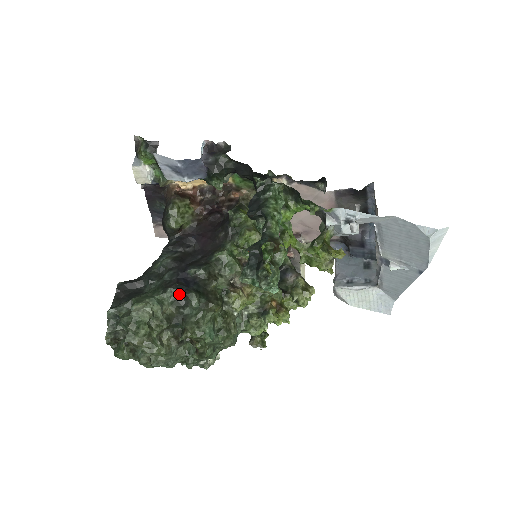
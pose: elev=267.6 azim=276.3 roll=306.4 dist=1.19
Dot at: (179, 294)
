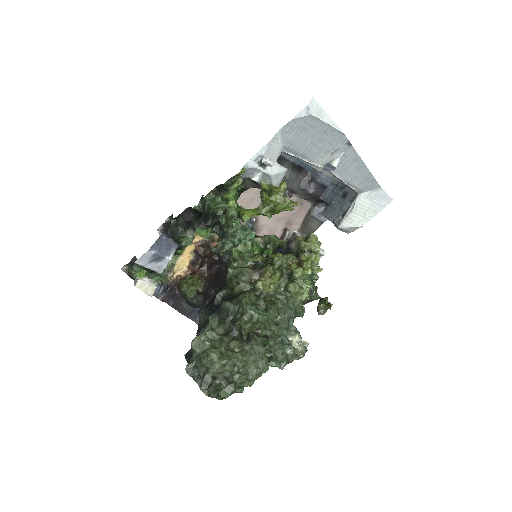
Dot at: (218, 314)
